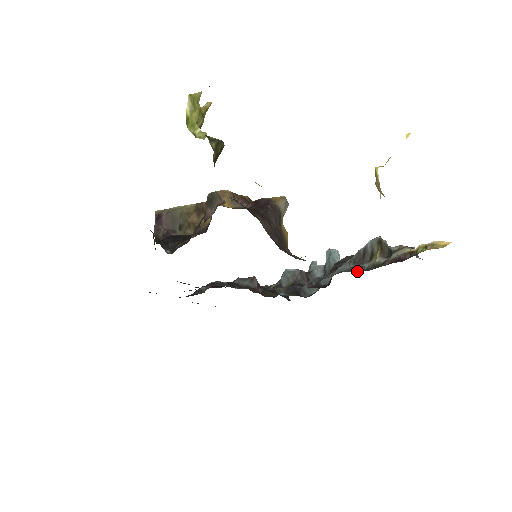
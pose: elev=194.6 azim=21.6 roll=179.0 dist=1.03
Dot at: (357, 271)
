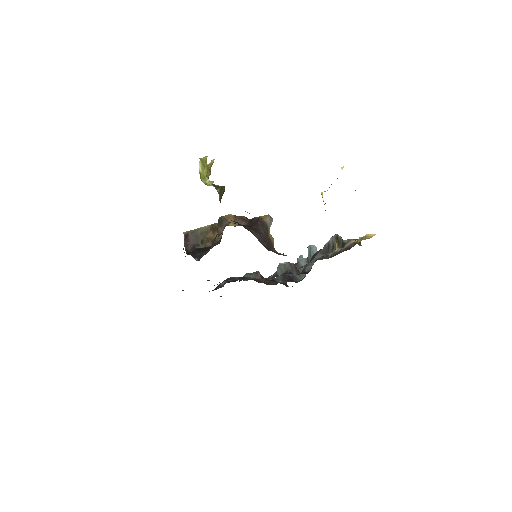
Dot at: occluded
